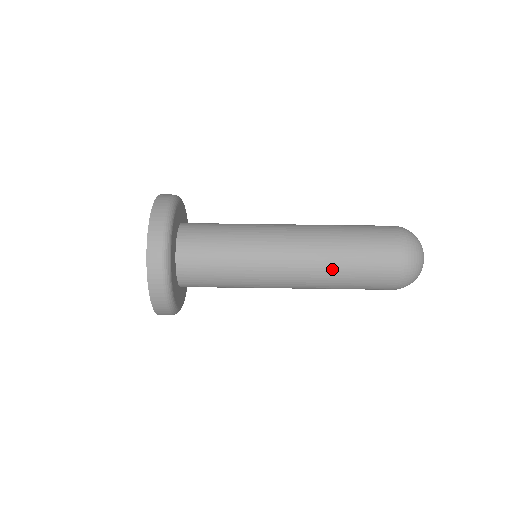
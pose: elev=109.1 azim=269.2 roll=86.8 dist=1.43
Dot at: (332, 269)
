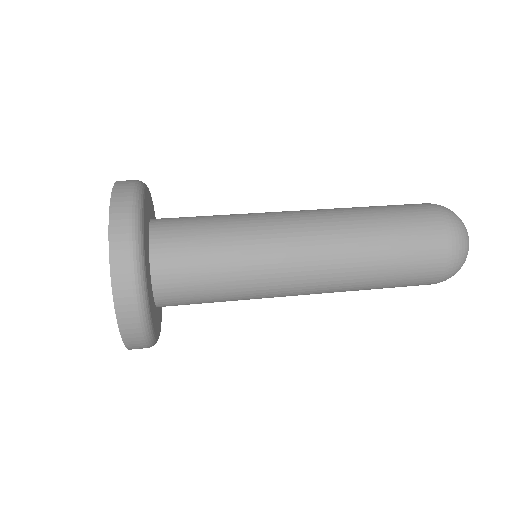
Dot at: (361, 234)
